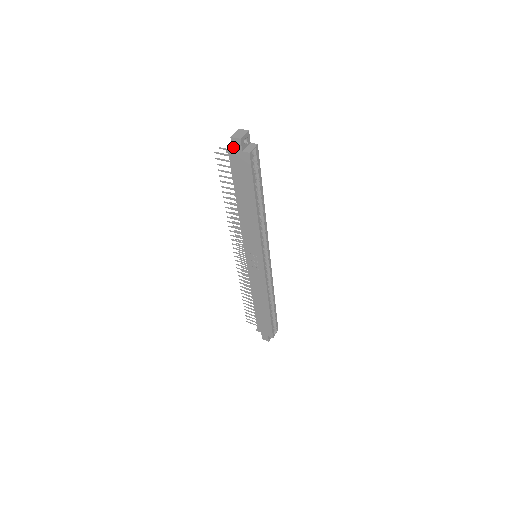
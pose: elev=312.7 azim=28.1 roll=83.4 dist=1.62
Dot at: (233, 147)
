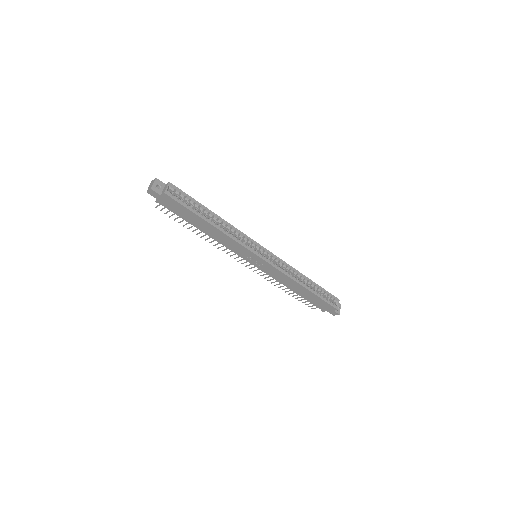
Dot at: (155, 197)
